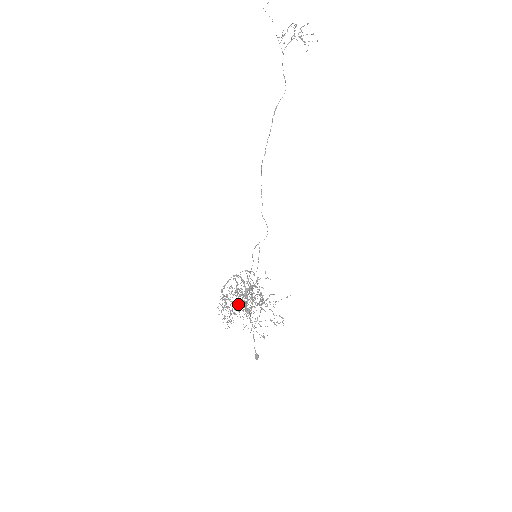
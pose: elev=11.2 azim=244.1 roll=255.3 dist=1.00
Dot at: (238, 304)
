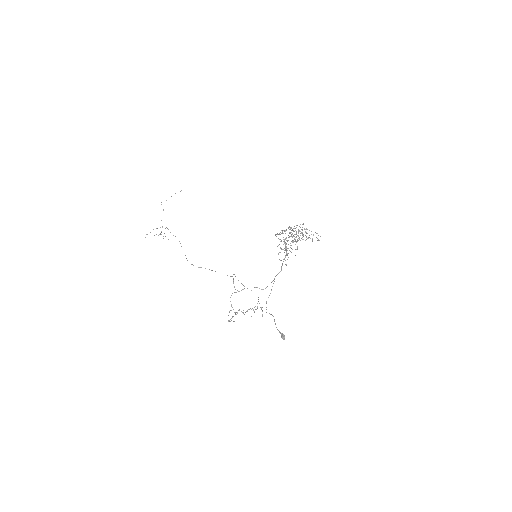
Dot at: occluded
